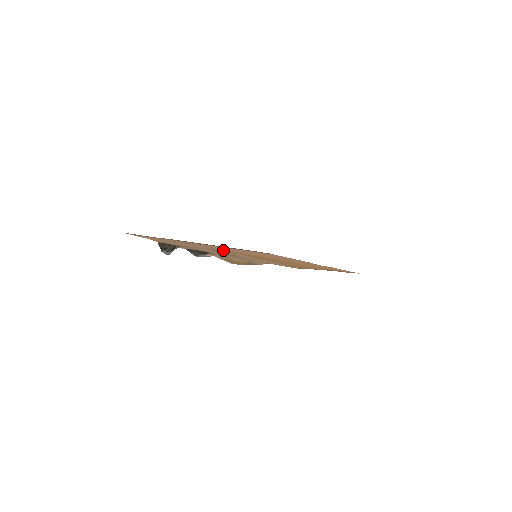
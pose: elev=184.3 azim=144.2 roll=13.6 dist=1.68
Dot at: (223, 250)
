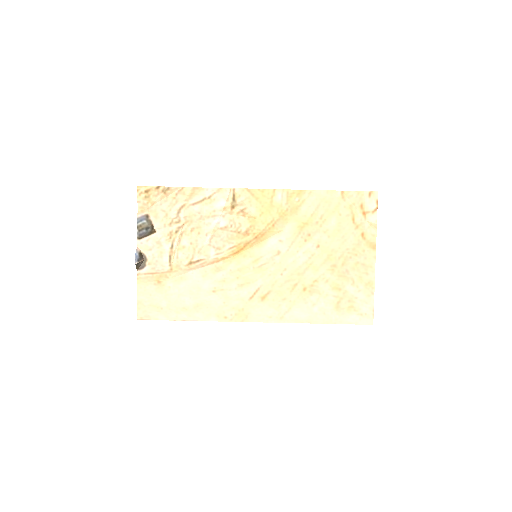
Dot at: (213, 264)
